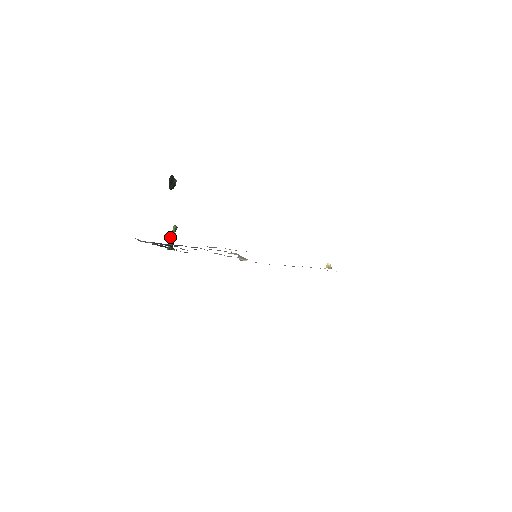
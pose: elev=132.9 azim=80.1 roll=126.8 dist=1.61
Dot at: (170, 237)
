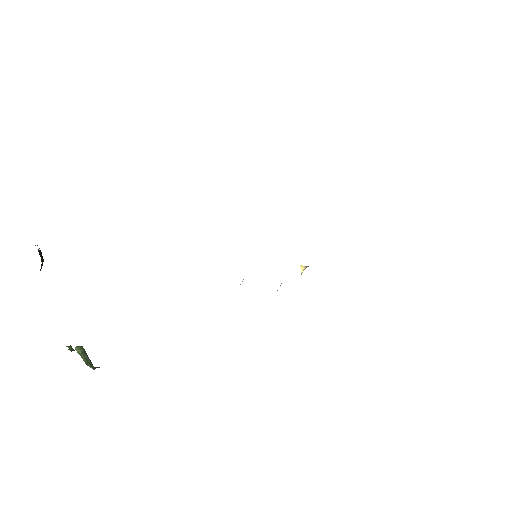
Dot at: (81, 352)
